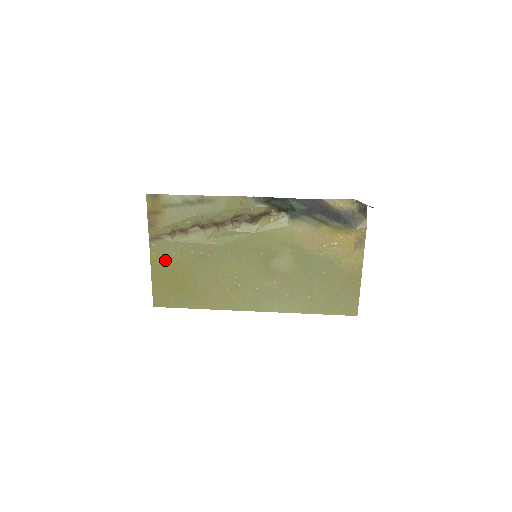
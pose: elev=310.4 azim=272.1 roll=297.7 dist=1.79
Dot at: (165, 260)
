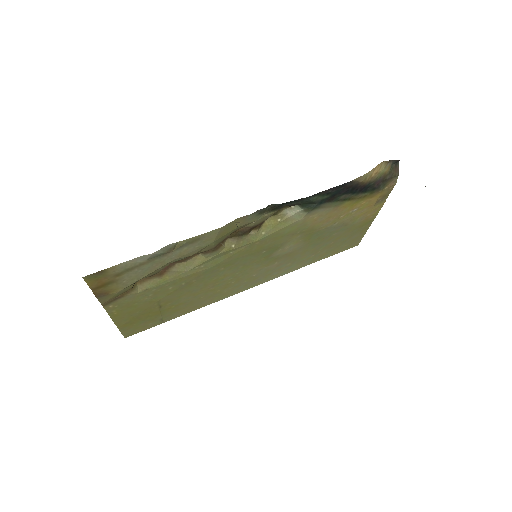
Dot at: (132, 308)
